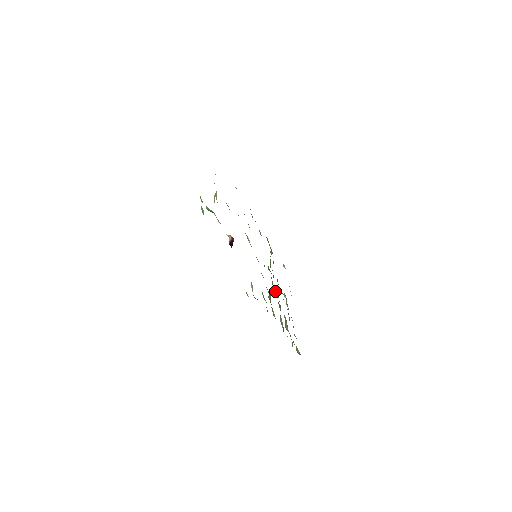
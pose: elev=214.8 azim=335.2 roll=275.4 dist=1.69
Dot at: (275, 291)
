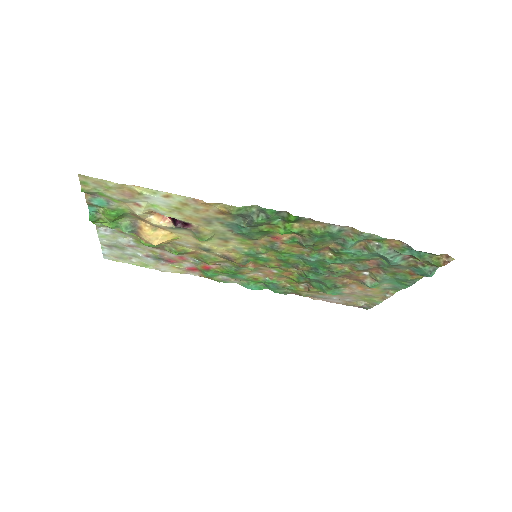
Dot at: (323, 259)
